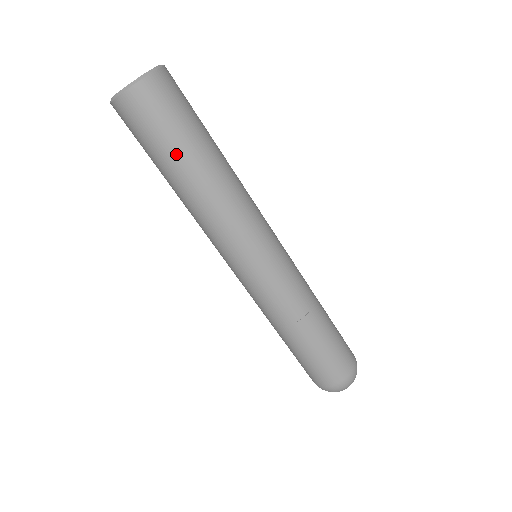
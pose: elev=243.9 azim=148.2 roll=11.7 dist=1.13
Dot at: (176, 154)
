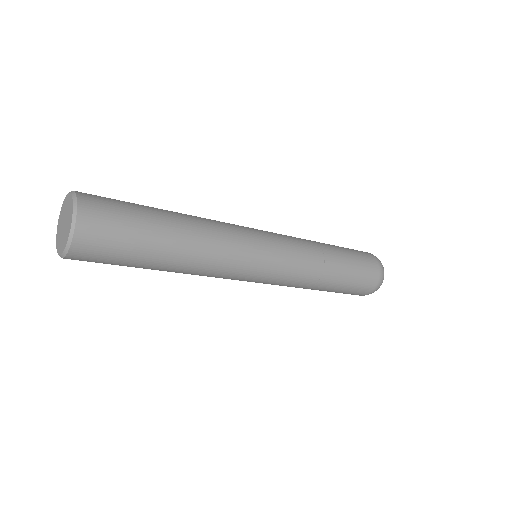
Dot at: occluded
